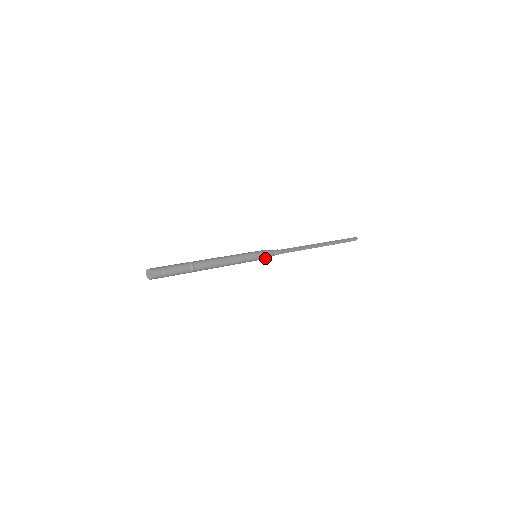
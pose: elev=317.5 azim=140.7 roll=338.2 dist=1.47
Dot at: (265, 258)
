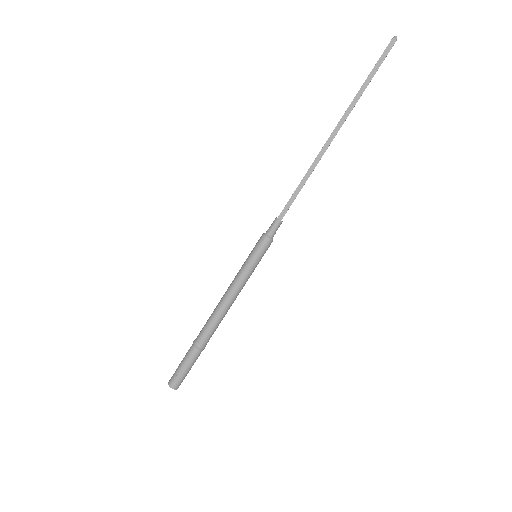
Dot at: (268, 247)
